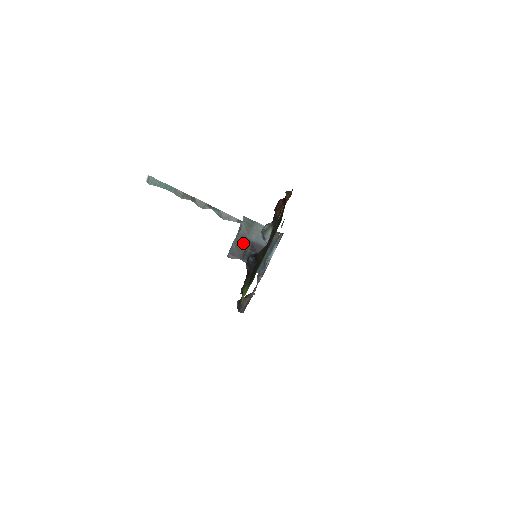
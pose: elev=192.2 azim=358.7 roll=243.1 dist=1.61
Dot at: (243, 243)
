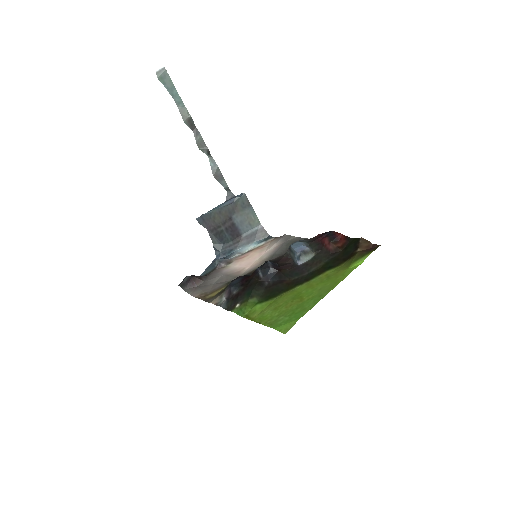
Dot at: (223, 217)
